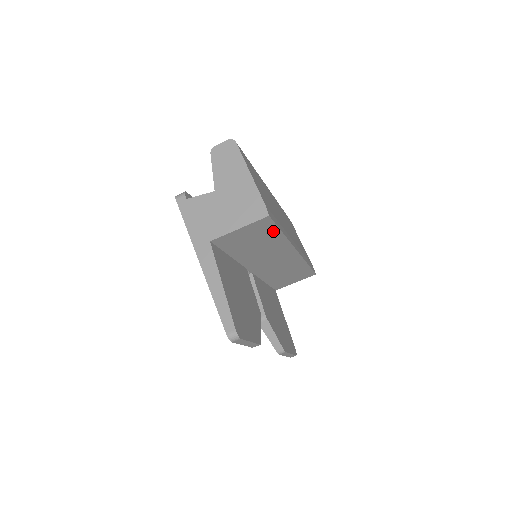
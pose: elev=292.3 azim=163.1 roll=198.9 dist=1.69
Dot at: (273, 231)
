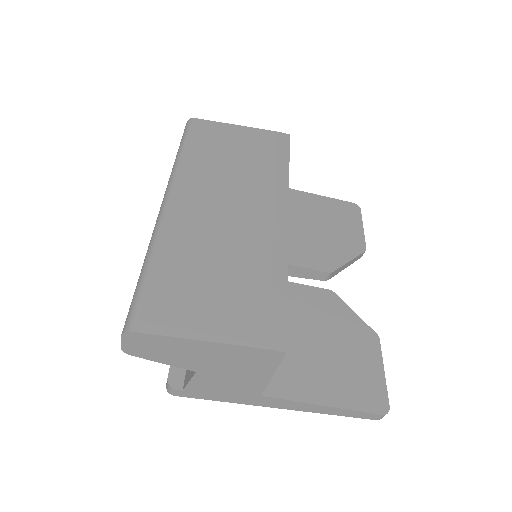
Dot at: occluded
